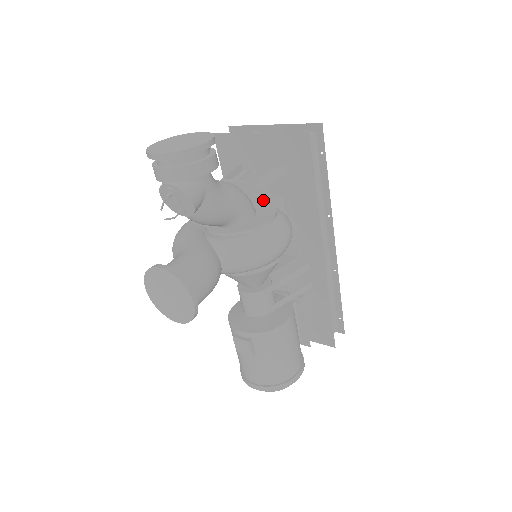
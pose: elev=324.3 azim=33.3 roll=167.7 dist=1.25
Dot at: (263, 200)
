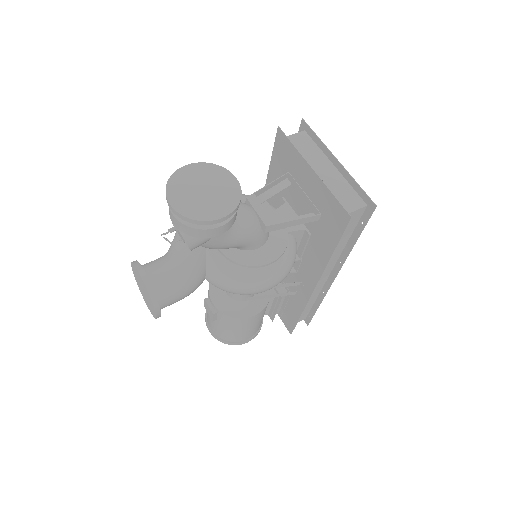
Dot at: occluded
